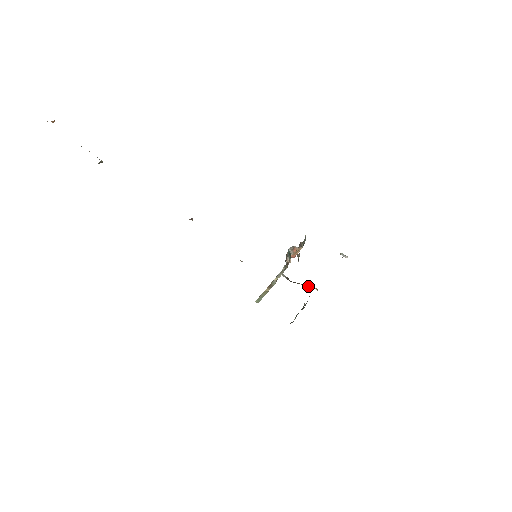
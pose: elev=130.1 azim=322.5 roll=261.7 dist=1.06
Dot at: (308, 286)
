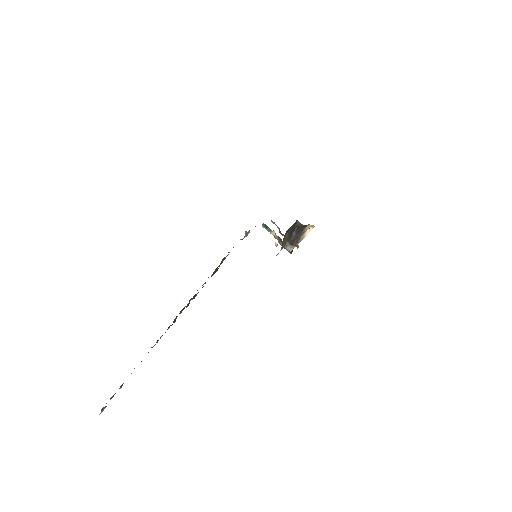
Dot at: occluded
